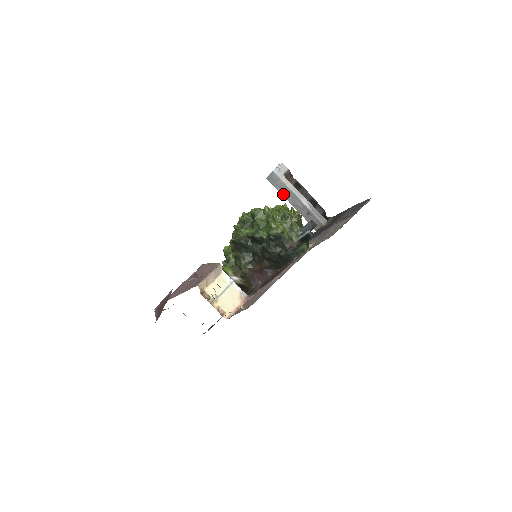
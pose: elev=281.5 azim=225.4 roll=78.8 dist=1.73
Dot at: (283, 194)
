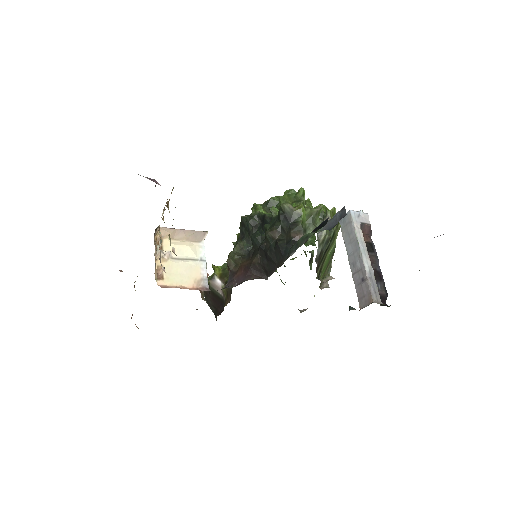
Dot at: (346, 245)
